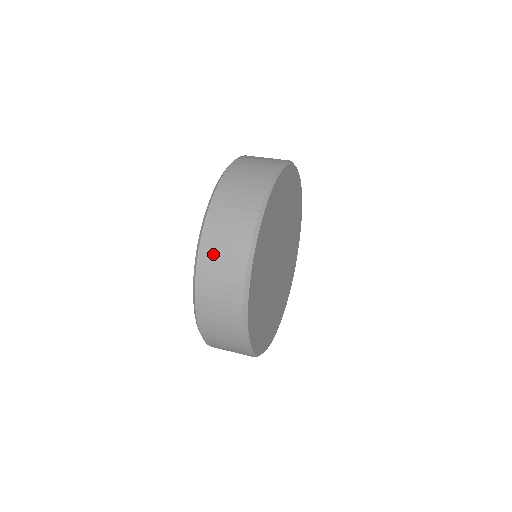
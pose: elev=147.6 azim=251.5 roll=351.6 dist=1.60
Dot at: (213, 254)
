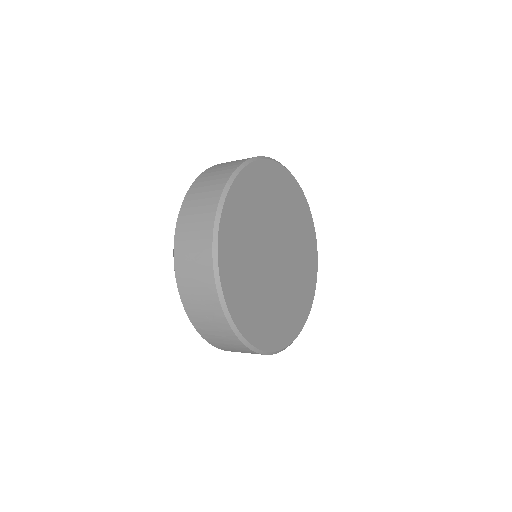
Dot at: occluded
